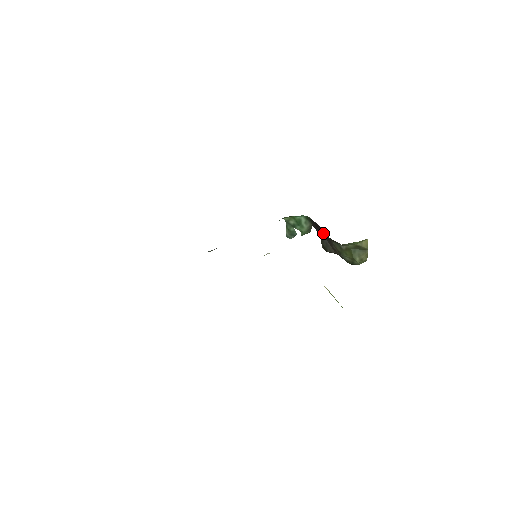
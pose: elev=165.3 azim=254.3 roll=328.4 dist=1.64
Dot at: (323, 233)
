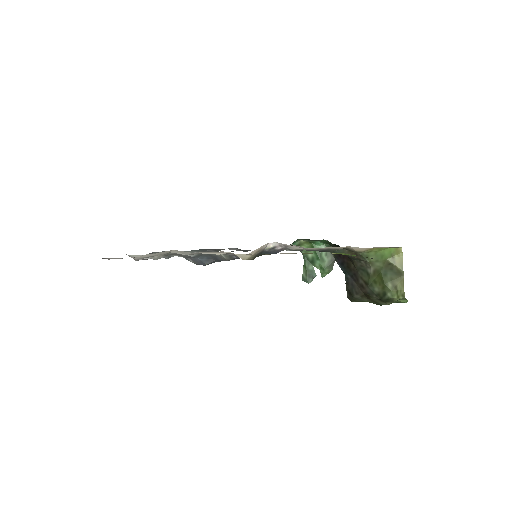
Dot at: (347, 263)
